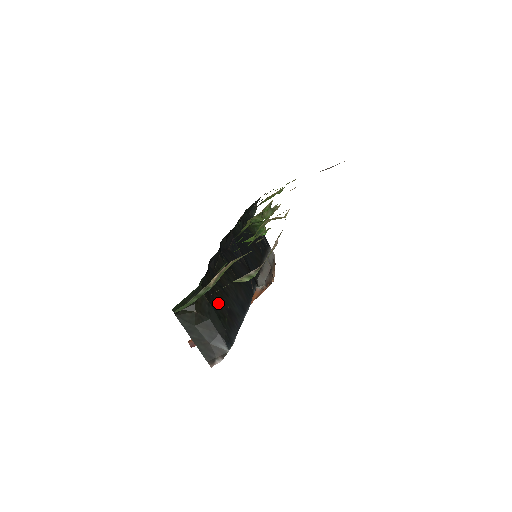
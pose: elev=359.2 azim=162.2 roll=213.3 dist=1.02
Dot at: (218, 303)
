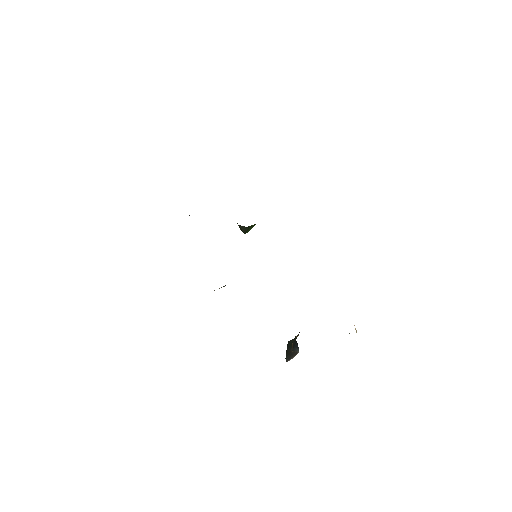
Dot at: occluded
